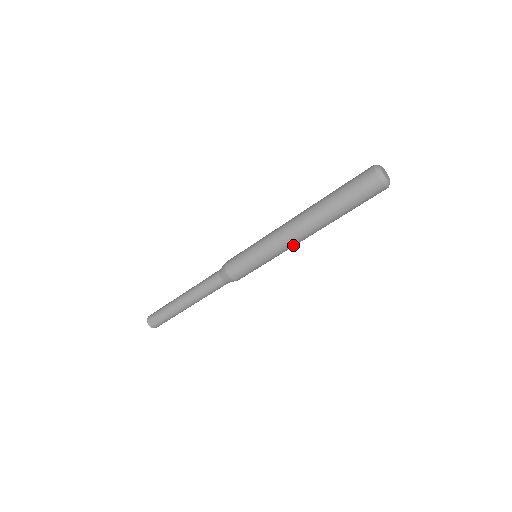
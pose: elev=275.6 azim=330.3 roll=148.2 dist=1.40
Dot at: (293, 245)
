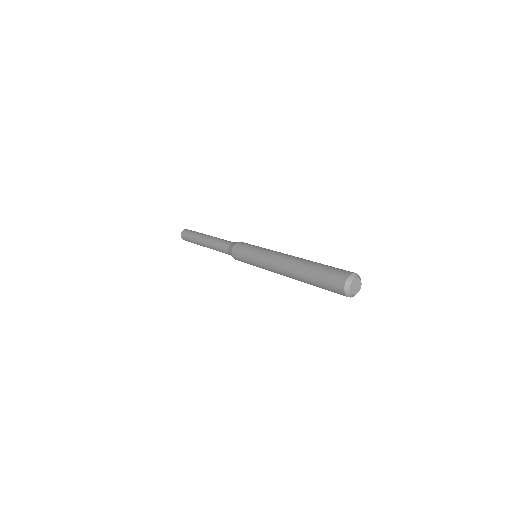
Dot at: occluded
